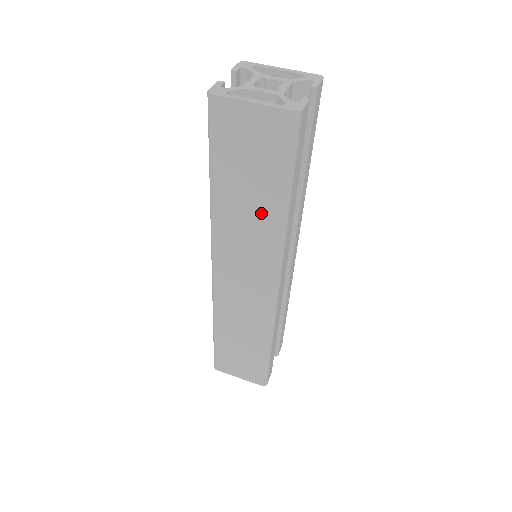
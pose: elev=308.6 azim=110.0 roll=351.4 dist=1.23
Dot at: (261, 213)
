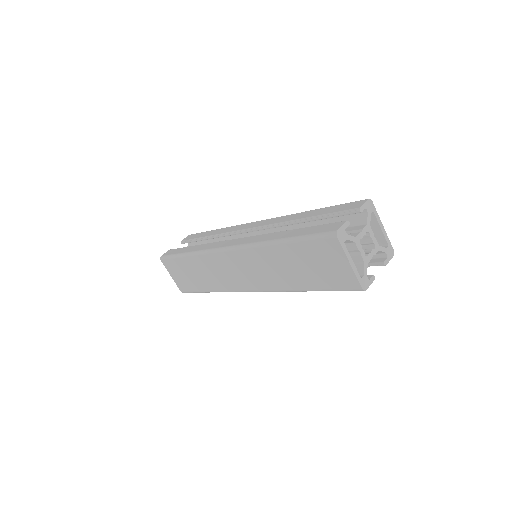
Dot at: (289, 277)
